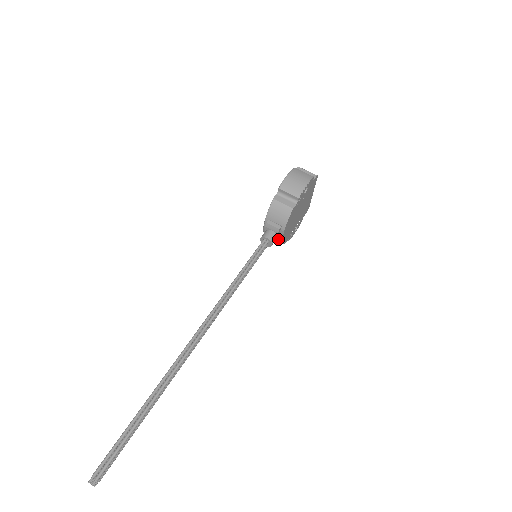
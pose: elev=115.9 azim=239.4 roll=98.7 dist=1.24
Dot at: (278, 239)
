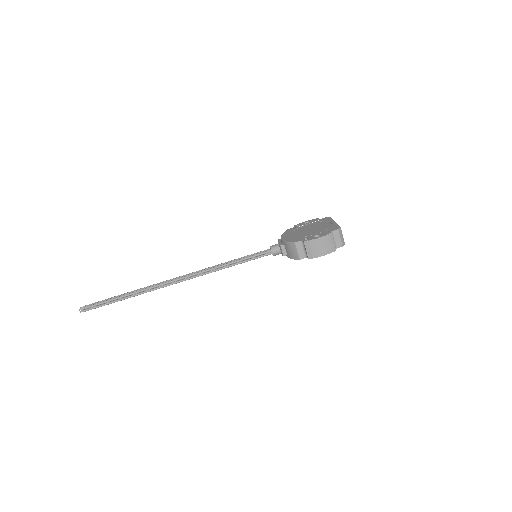
Dot at: occluded
